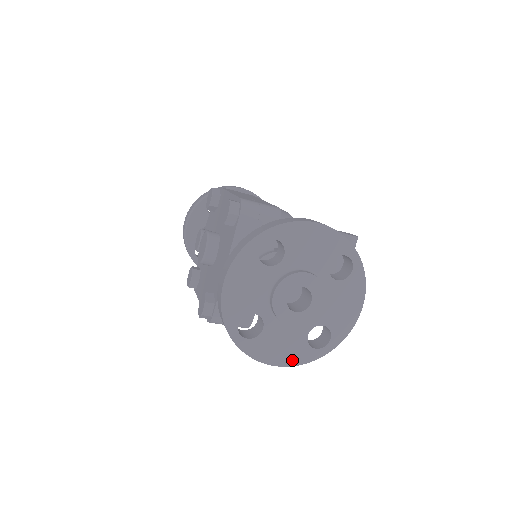
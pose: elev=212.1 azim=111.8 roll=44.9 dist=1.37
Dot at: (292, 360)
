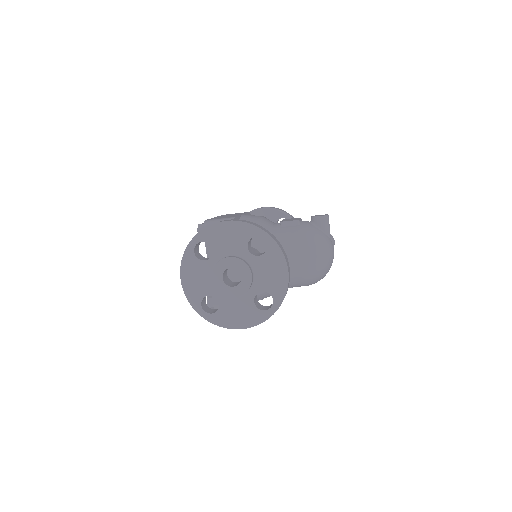
Dot at: (250, 322)
